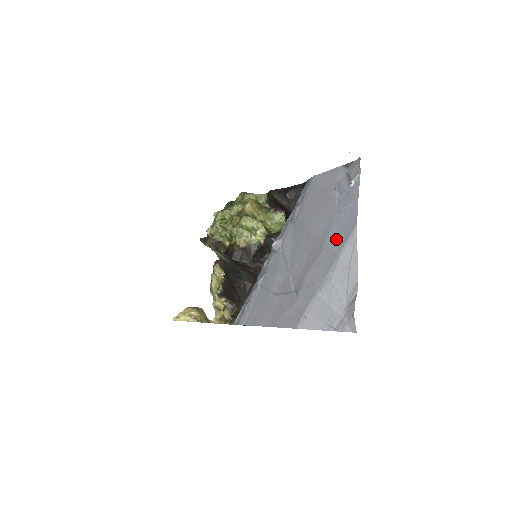
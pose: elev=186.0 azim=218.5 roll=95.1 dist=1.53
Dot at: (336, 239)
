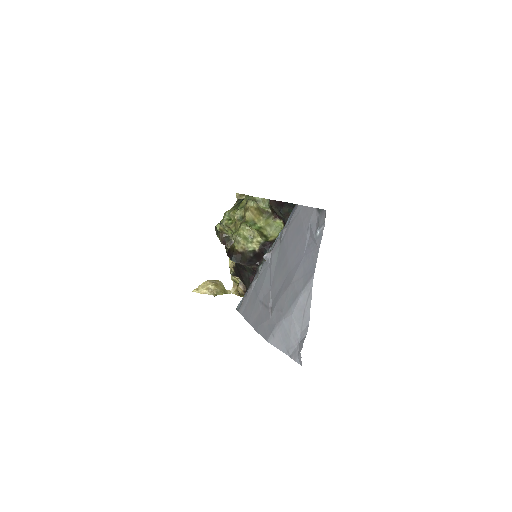
Dot at: (300, 279)
